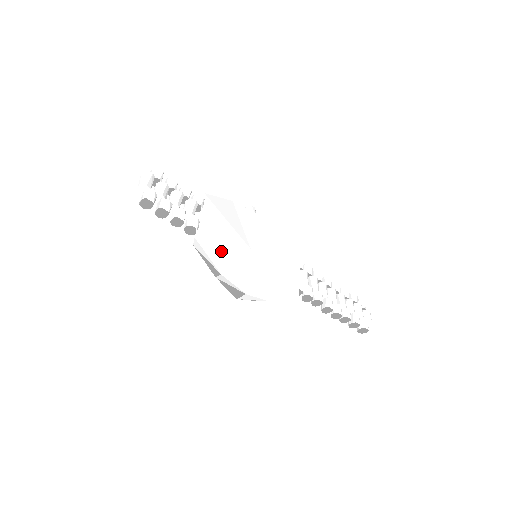
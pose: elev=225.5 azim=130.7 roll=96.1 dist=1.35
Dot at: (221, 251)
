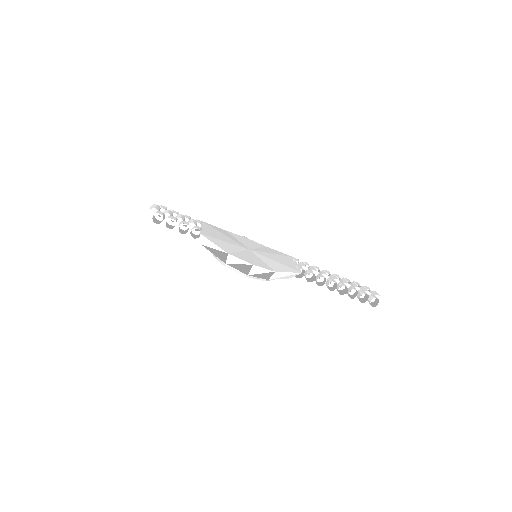
Dot at: (224, 244)
